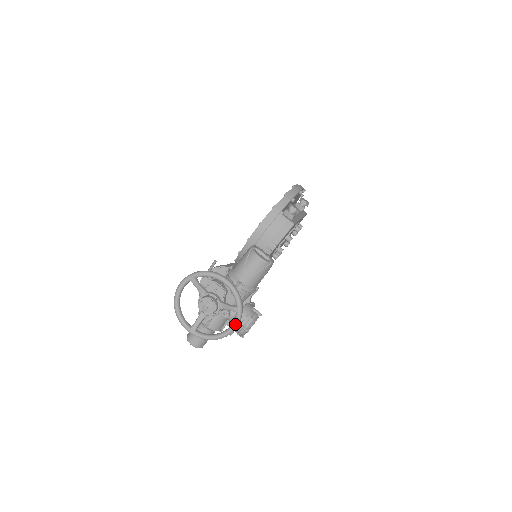
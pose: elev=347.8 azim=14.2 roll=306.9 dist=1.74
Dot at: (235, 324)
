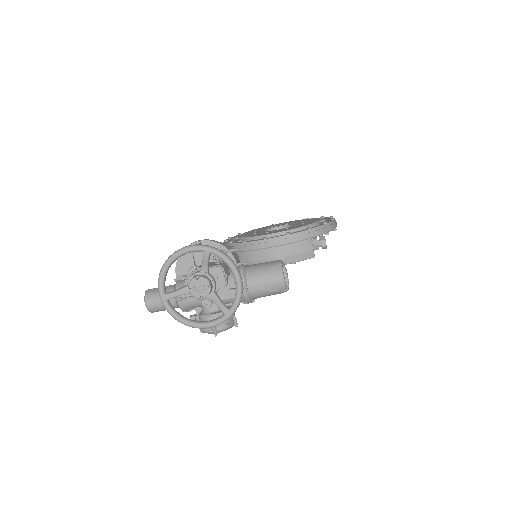
Dot at: (214, 324)
